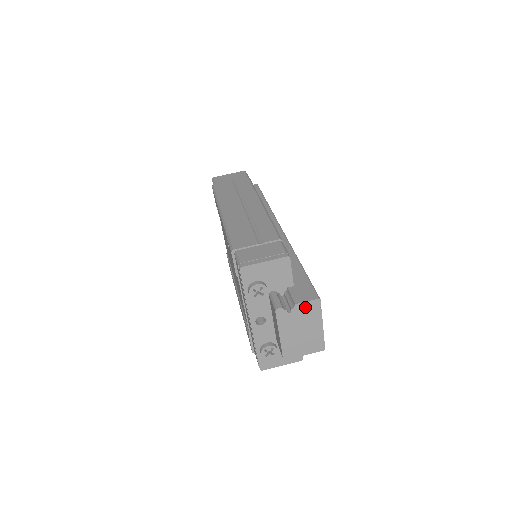
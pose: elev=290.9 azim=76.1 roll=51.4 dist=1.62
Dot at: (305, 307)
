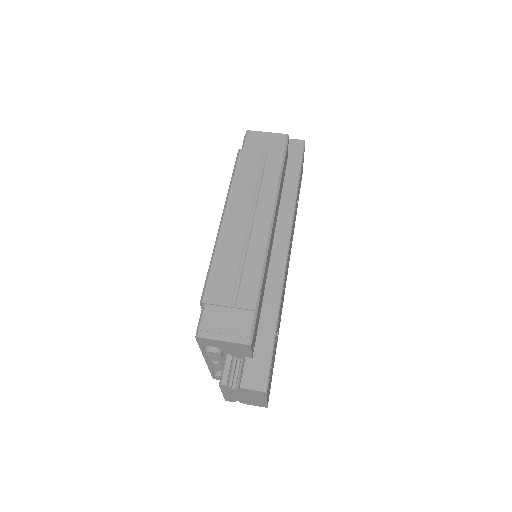
Dot at: (250, 391)
